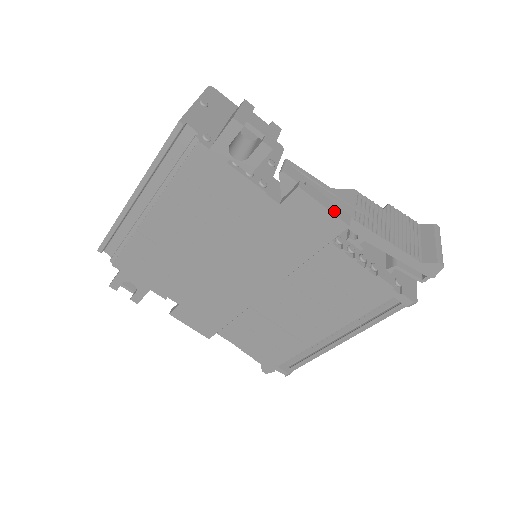
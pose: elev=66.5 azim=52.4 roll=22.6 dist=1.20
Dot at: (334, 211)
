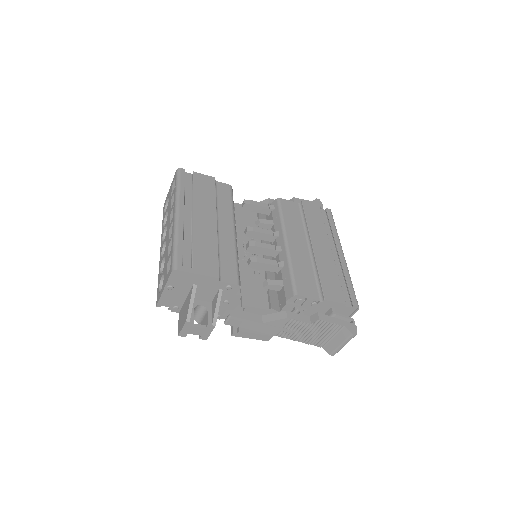
Dot at: (258, 338)
